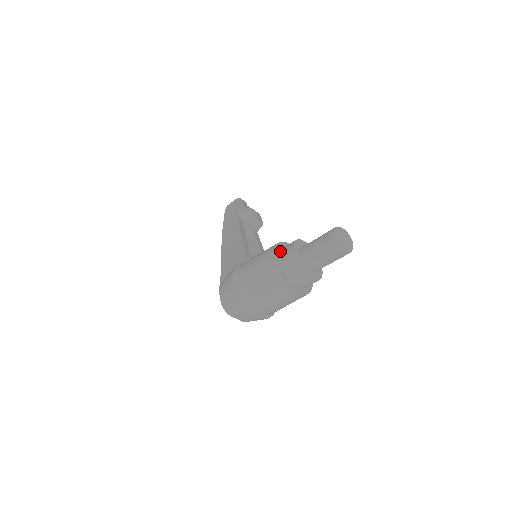
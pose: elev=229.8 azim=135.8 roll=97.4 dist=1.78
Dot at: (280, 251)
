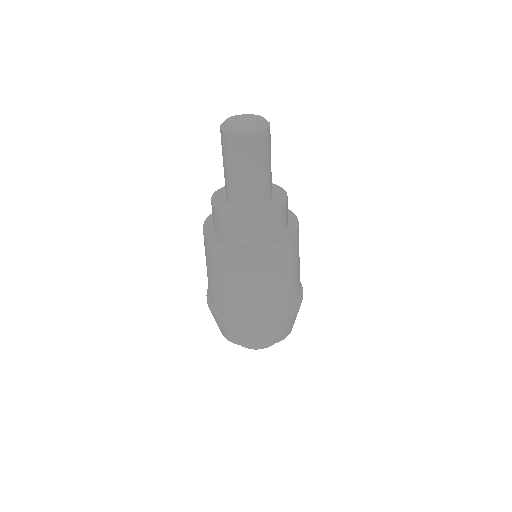
Dot at: occluded
